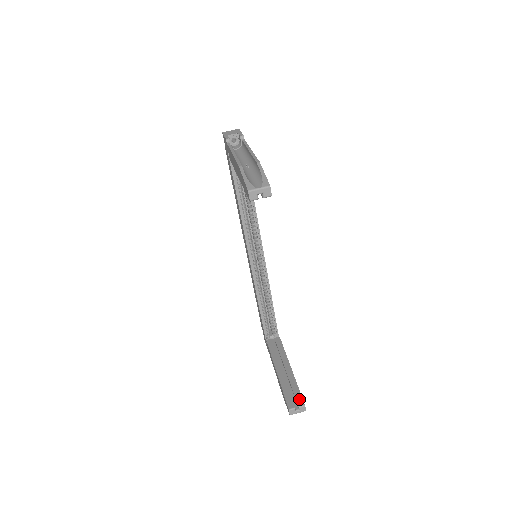
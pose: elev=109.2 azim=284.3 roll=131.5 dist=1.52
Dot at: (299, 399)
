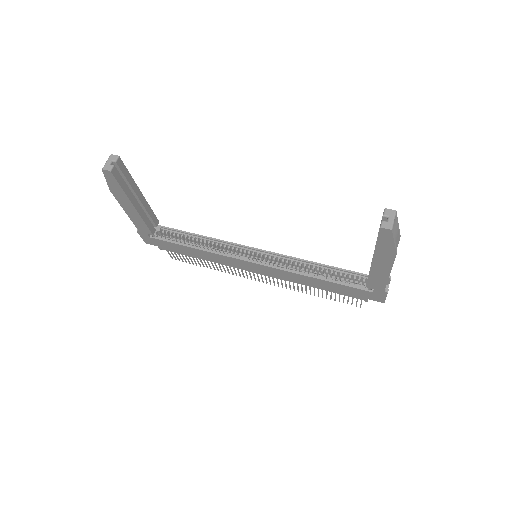
Dot at: occluded
